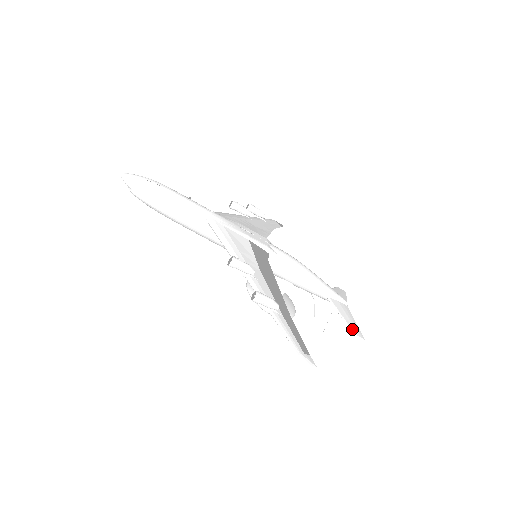
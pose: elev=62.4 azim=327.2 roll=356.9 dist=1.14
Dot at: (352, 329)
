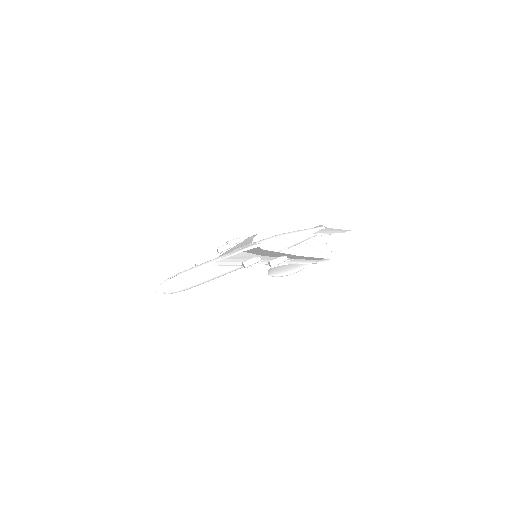
Dot at: (339, 233)
